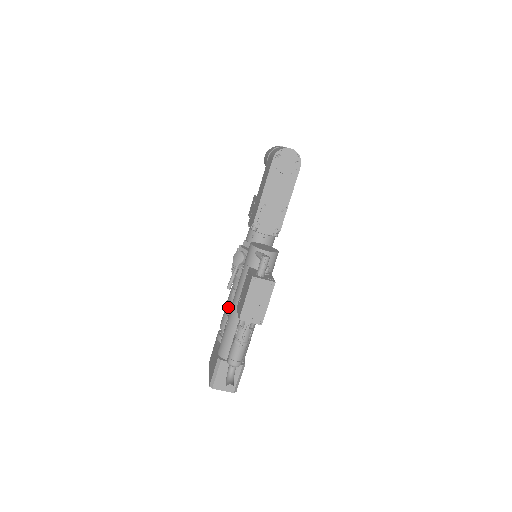
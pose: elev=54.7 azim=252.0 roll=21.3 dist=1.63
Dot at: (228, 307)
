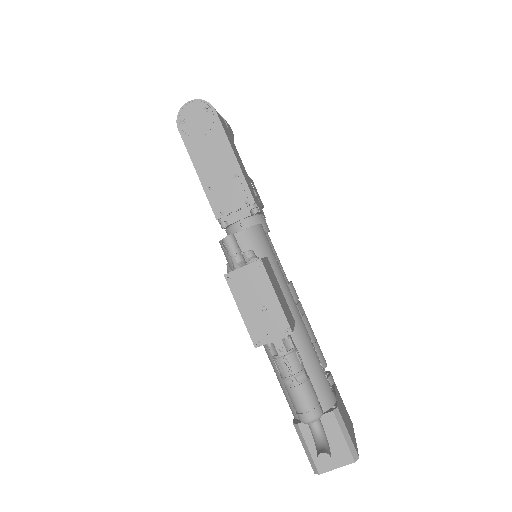
Dot at: occluded
